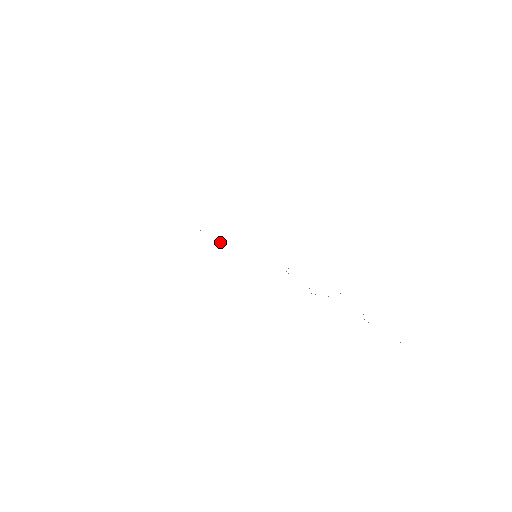
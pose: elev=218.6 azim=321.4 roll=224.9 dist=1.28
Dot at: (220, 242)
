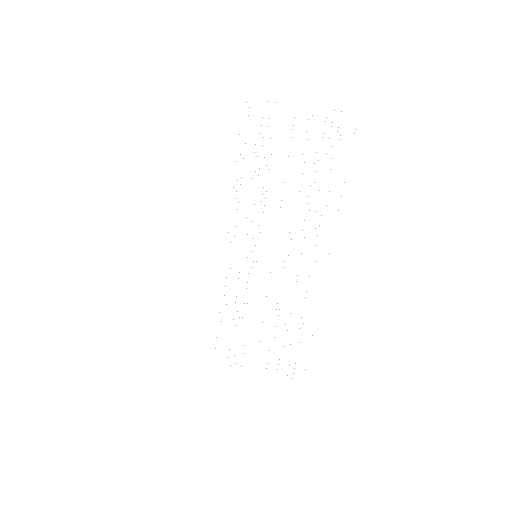
Dot at: occluded
